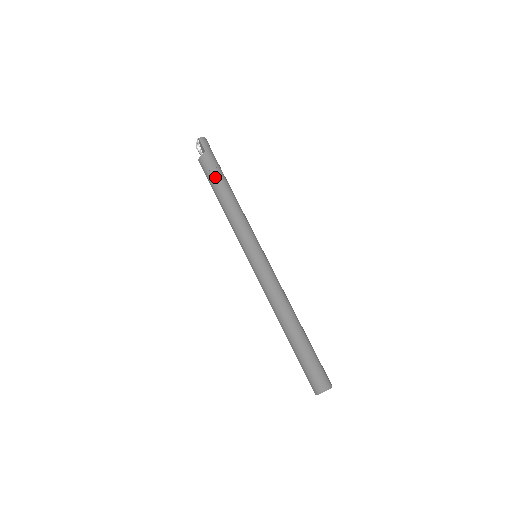
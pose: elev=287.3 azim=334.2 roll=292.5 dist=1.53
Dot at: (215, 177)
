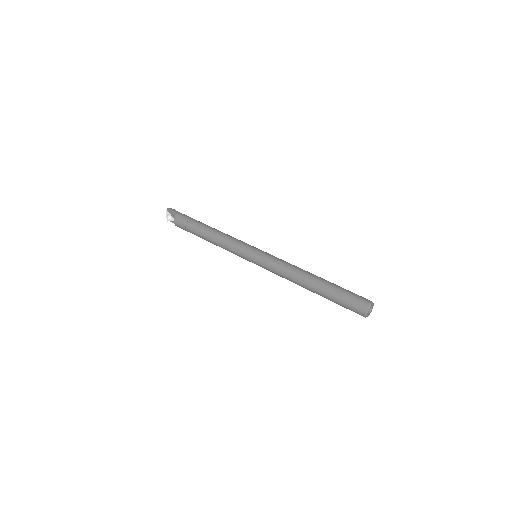
Dot at: (193, 224)
